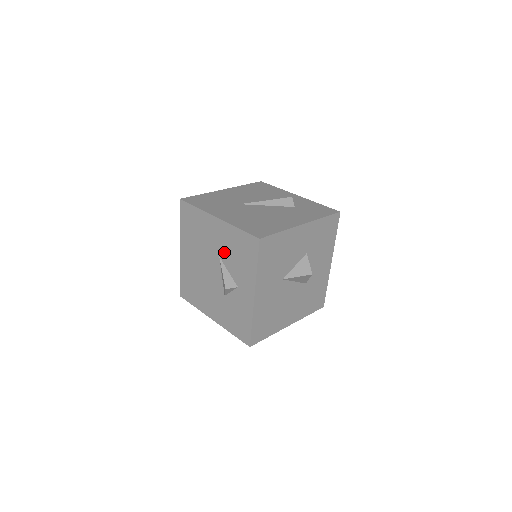
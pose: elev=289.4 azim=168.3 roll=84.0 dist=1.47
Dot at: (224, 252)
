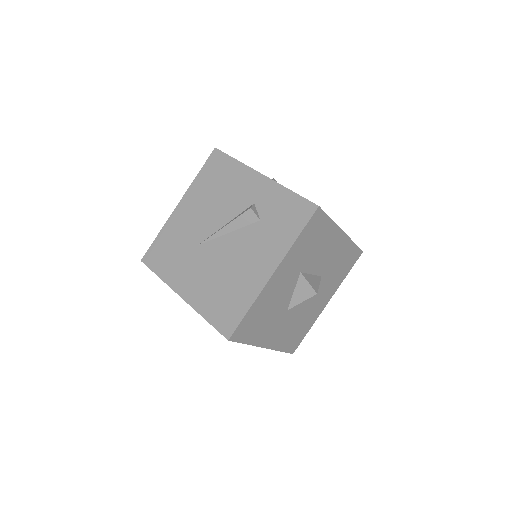
Dot at: occluded
